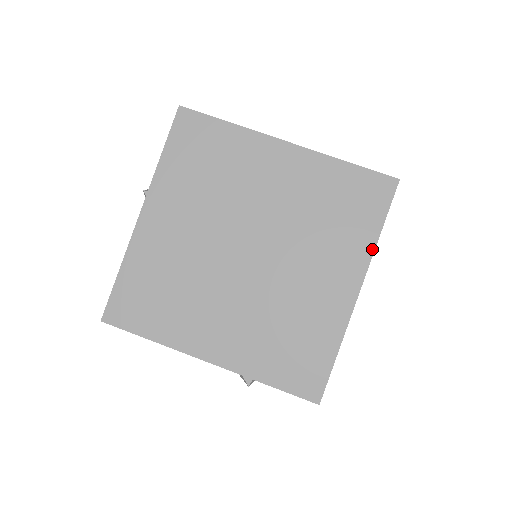
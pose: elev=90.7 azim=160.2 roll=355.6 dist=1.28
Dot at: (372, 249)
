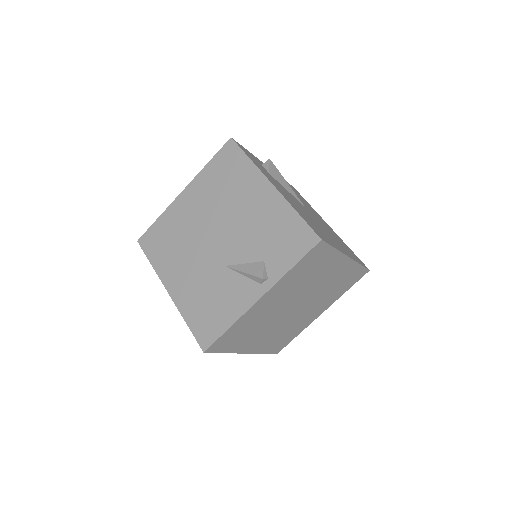
Dot at: occluded
